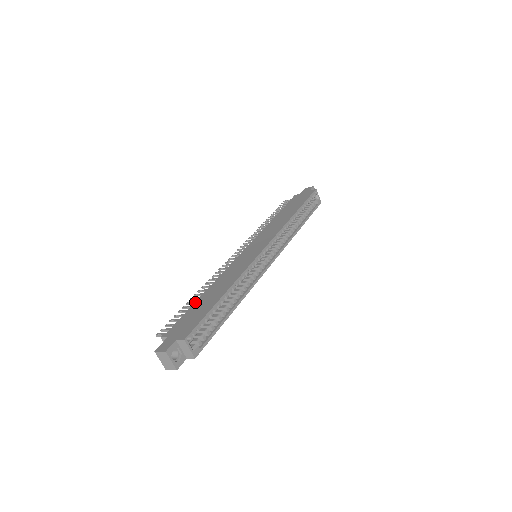
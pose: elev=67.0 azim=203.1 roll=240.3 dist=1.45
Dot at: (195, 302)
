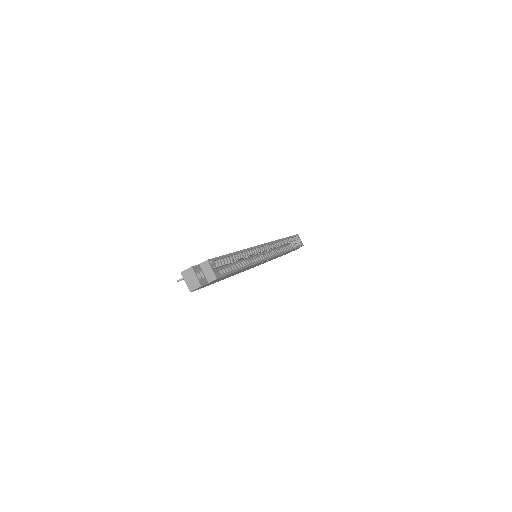
Dot at: occluded
